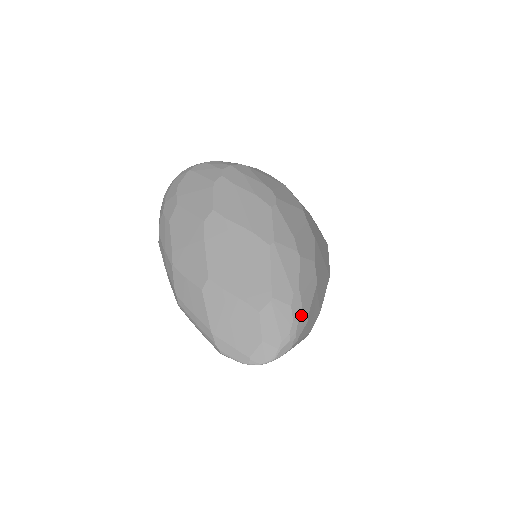
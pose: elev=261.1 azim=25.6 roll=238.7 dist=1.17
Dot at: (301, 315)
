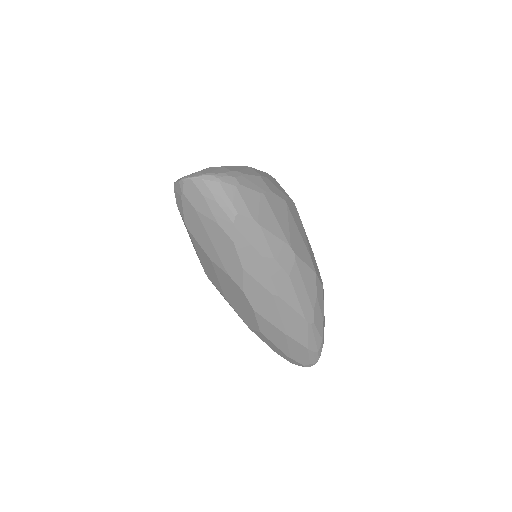
Dot at: (233, 177)
